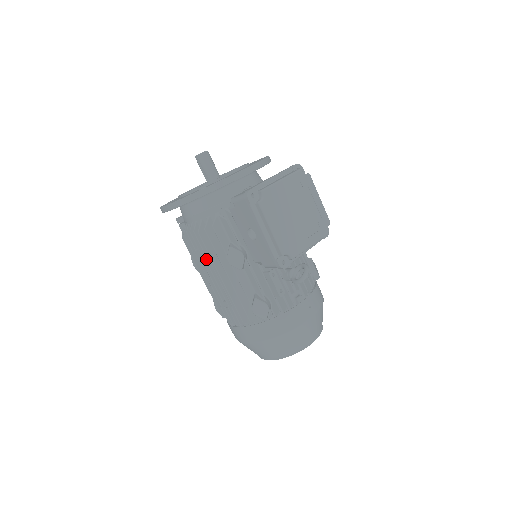
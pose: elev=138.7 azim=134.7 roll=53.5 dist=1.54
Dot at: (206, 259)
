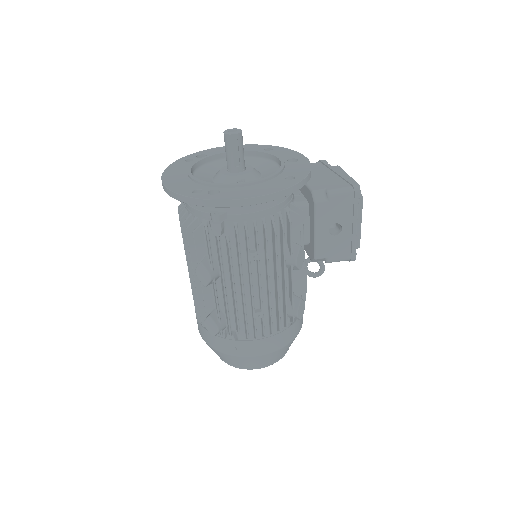
Dot at: (259, 264)
